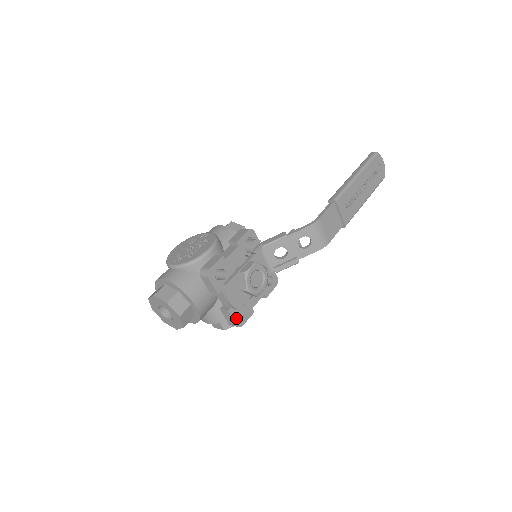
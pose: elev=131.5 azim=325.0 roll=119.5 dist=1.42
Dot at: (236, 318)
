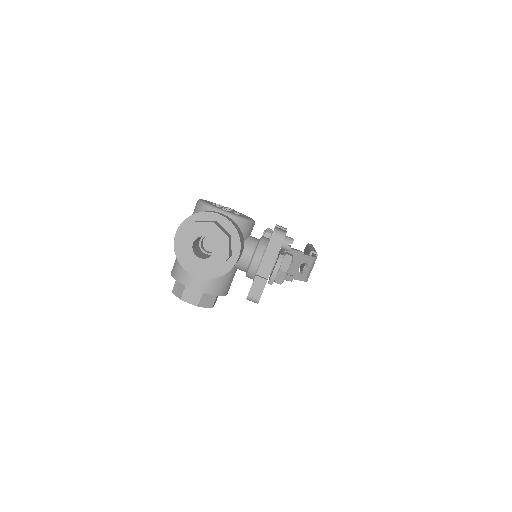
Dot at: (262, 292)
